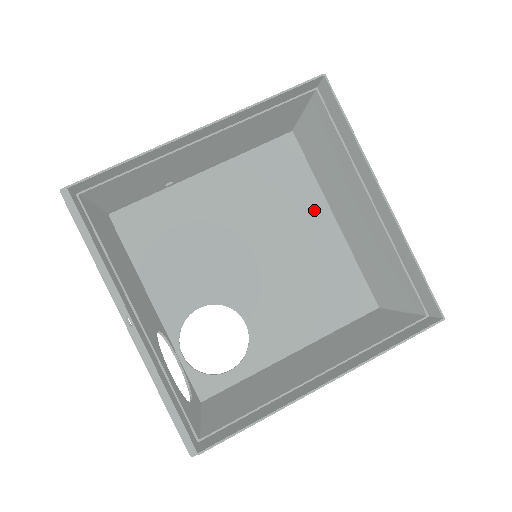
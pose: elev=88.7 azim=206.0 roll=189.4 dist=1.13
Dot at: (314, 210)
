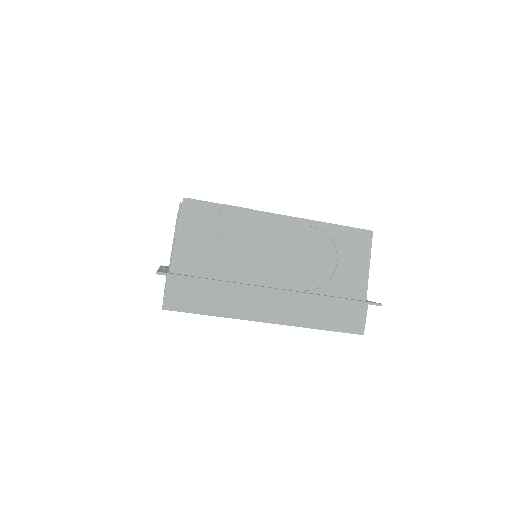
Dot at: occluded
